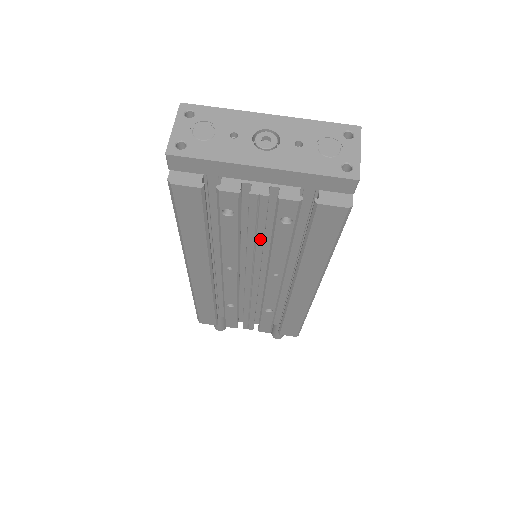
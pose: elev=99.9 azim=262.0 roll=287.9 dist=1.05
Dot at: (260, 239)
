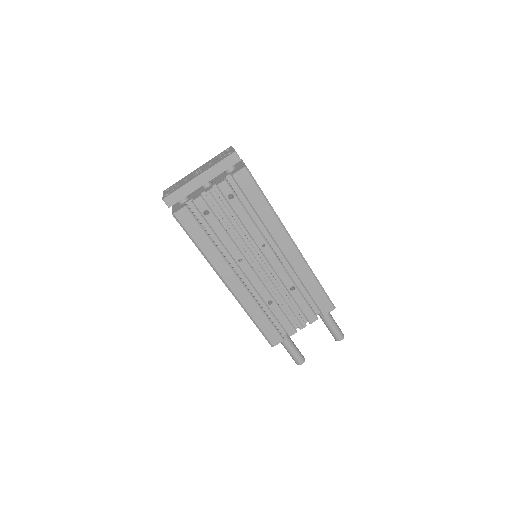
Dot at: (233, 221)
